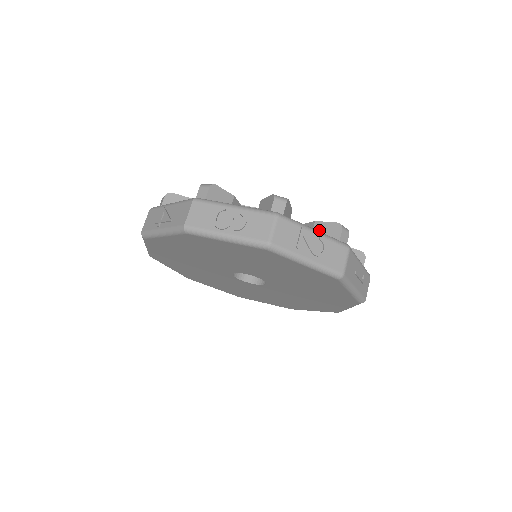
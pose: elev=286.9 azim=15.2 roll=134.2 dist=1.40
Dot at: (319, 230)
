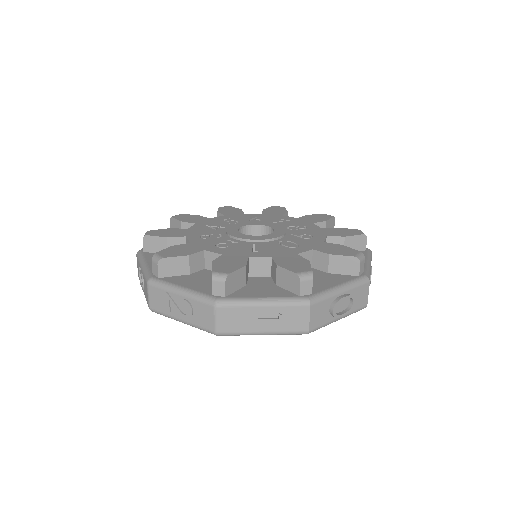
Dot at: occluded
